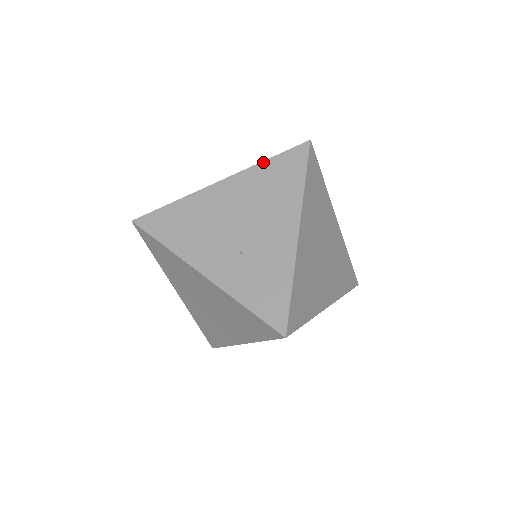
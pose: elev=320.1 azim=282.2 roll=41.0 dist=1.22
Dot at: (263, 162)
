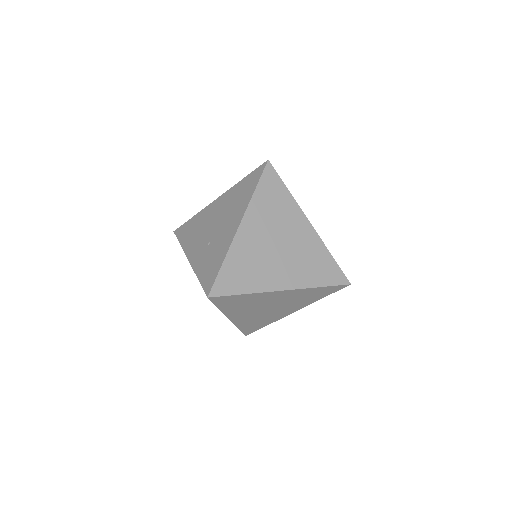
Dot at: (240, 181)
